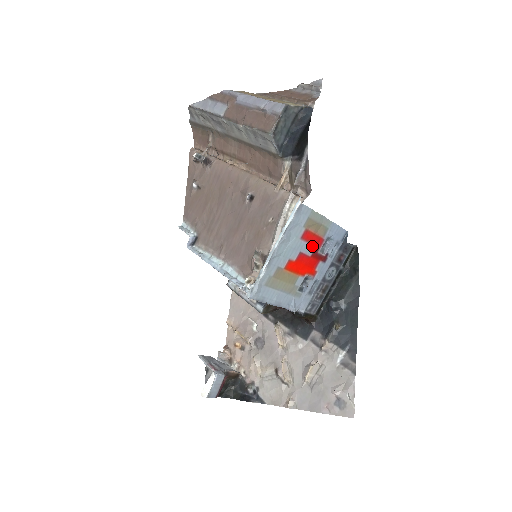
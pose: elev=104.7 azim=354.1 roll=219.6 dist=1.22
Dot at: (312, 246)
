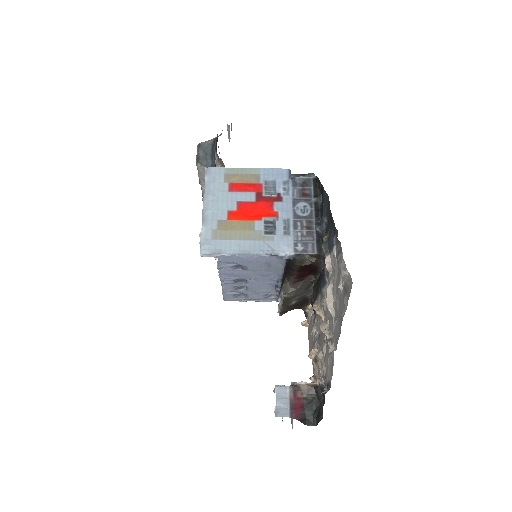
Dot at: (250, 193)
